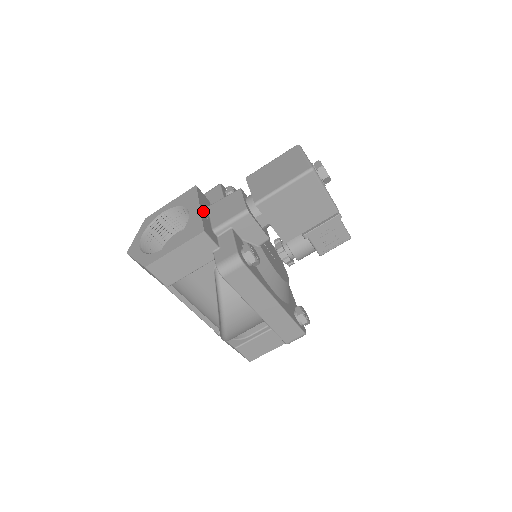
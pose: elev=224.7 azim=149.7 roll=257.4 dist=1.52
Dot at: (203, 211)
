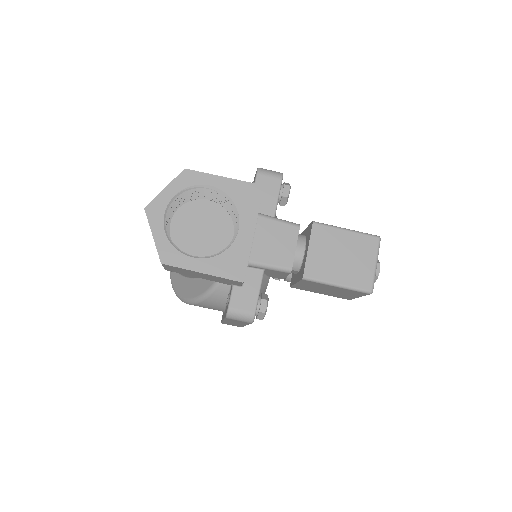
Dot at: occluded
